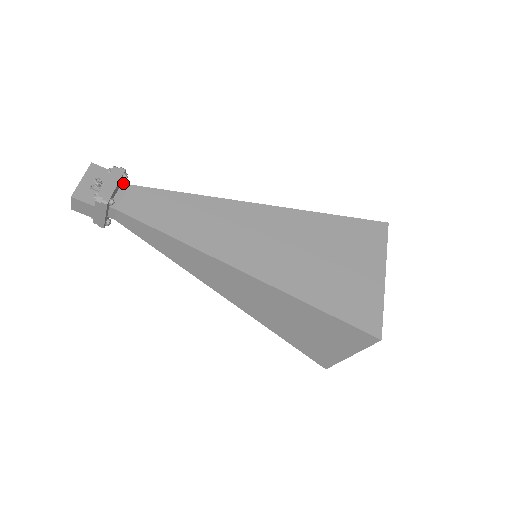
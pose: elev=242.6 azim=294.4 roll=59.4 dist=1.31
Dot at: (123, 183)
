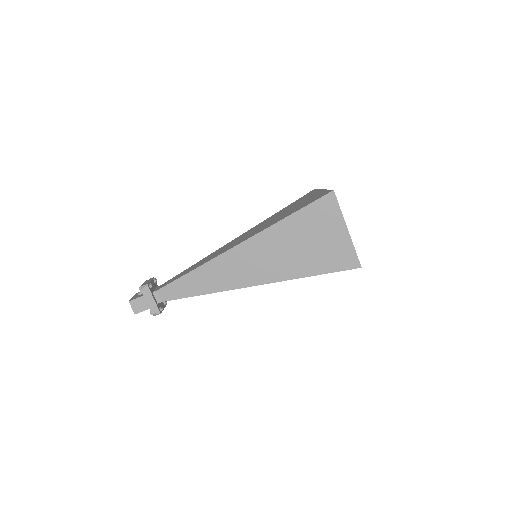
Dot at: occluded
